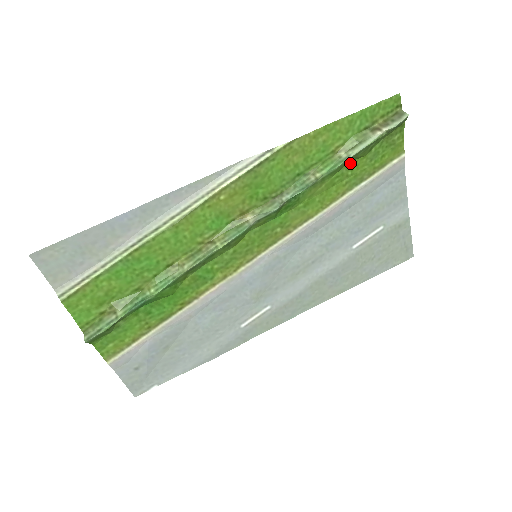
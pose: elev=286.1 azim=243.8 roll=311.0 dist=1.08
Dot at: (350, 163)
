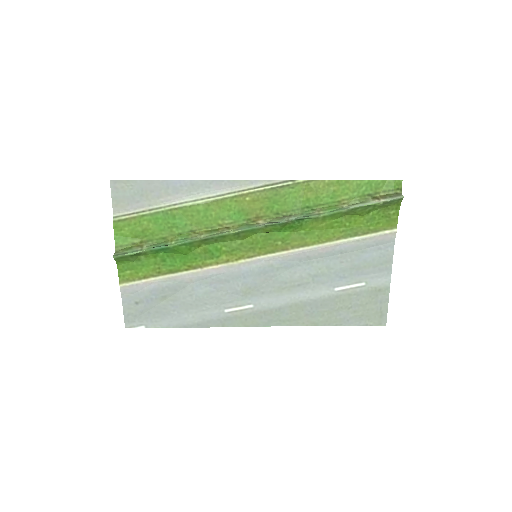
Dot at: (350, 216)
